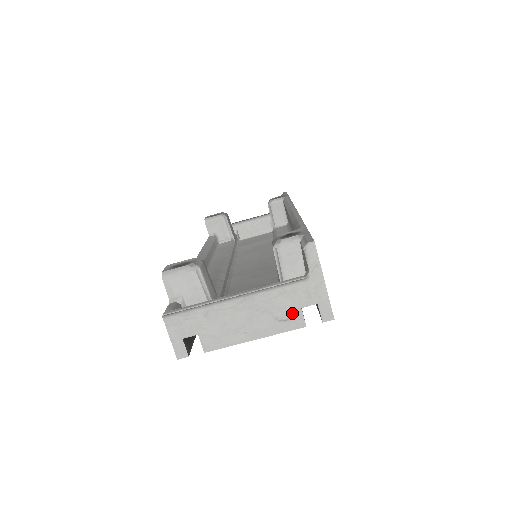
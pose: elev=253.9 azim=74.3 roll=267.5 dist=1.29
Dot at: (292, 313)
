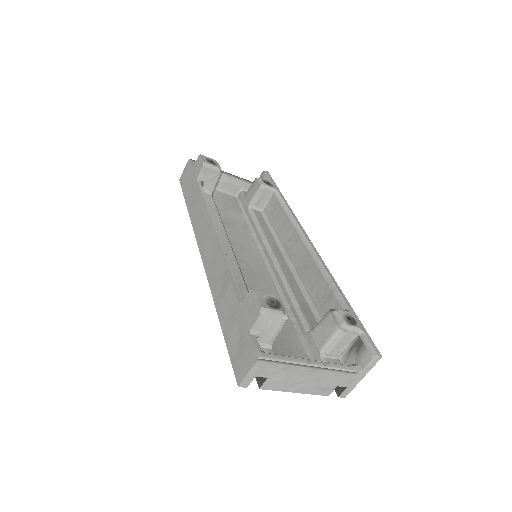
Dot at: (330, 387)
